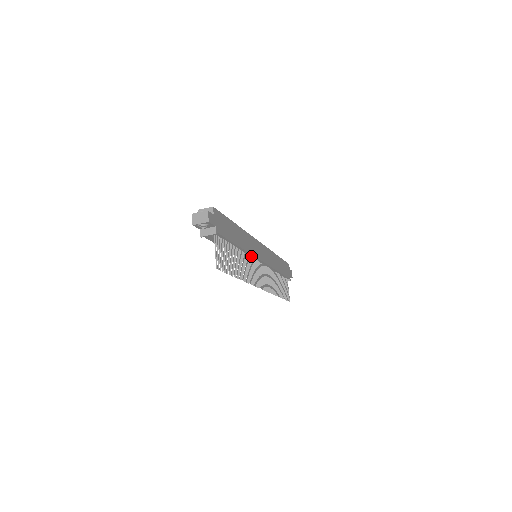
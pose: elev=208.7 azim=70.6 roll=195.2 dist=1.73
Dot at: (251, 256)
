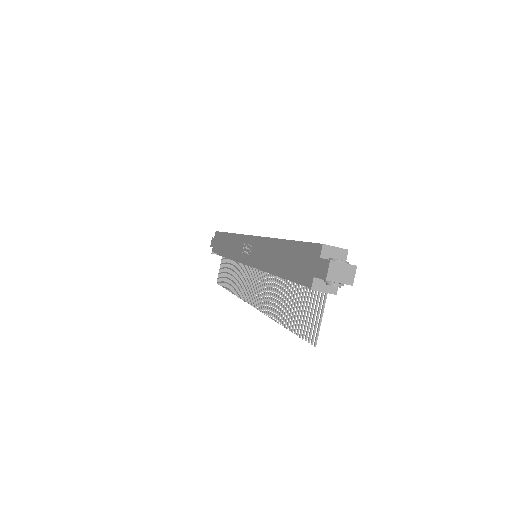
Dot at: occluded
